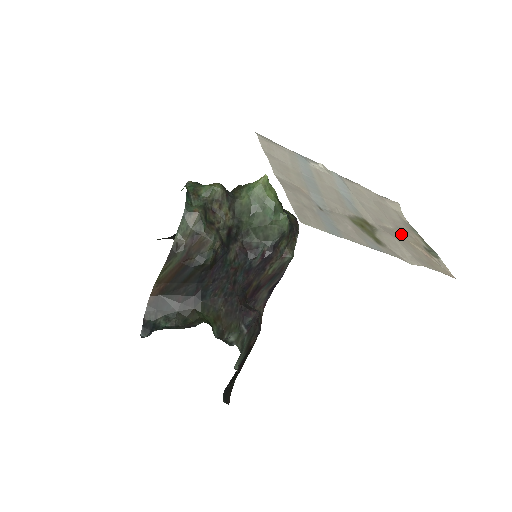
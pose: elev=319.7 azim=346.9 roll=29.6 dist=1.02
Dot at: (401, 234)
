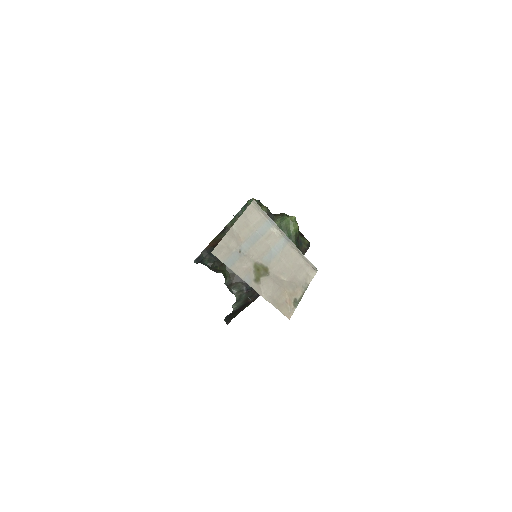
Dot at: (286, 285)
